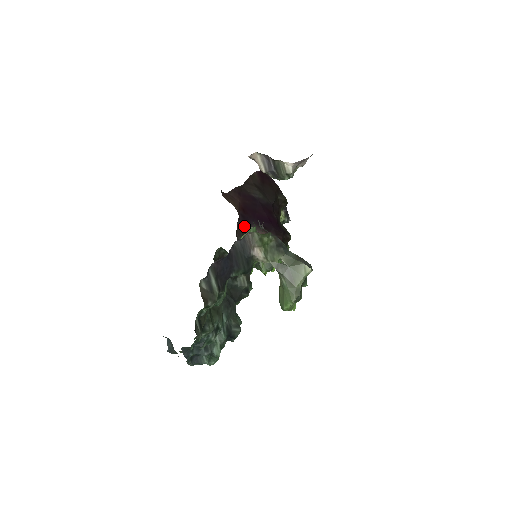
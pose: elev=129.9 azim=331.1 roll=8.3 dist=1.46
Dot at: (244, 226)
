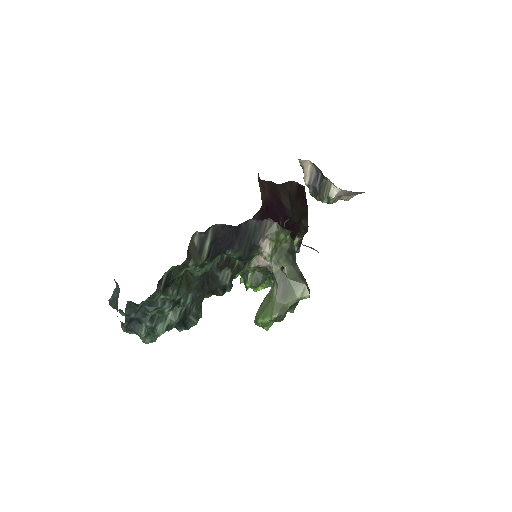
Dot at: occluded
